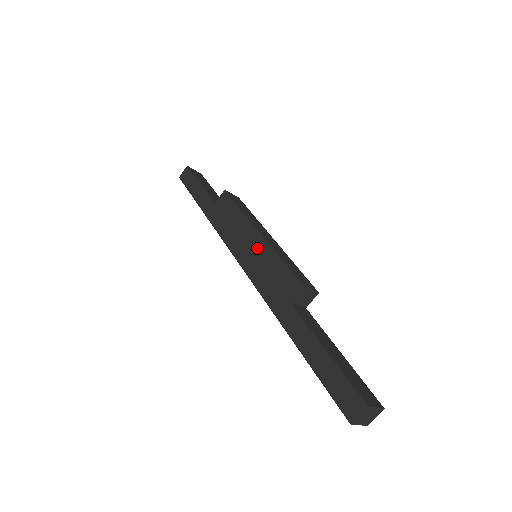
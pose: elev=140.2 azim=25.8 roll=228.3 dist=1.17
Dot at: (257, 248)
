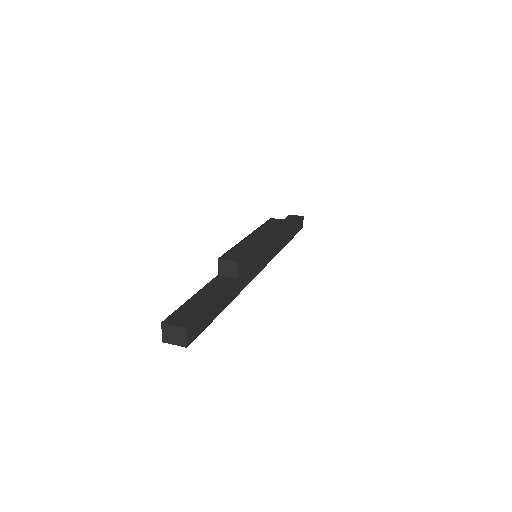
Dot at: occluded
